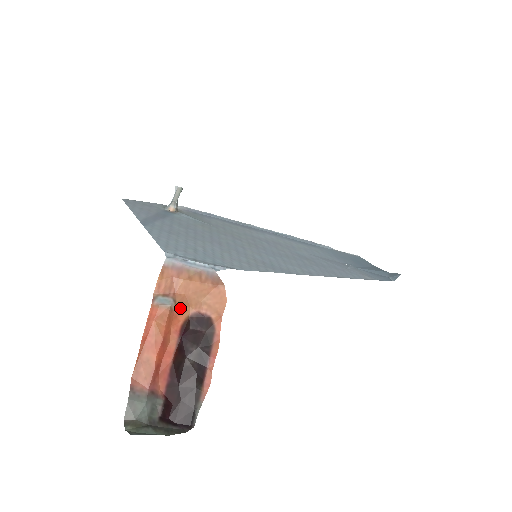
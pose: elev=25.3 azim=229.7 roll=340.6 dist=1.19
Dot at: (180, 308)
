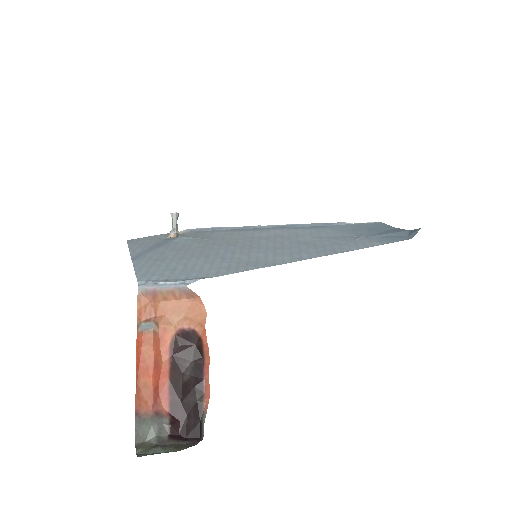
Dot at: (164, 329)
